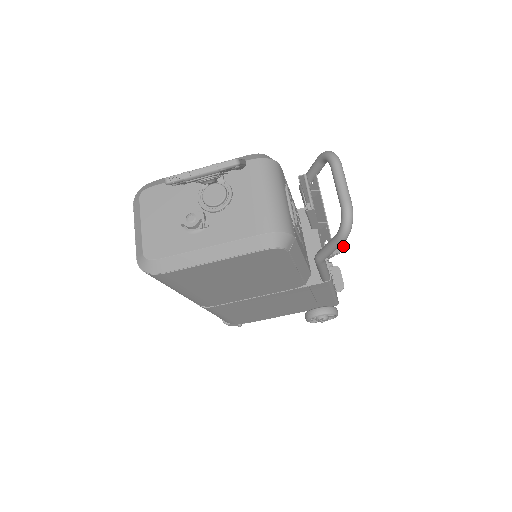
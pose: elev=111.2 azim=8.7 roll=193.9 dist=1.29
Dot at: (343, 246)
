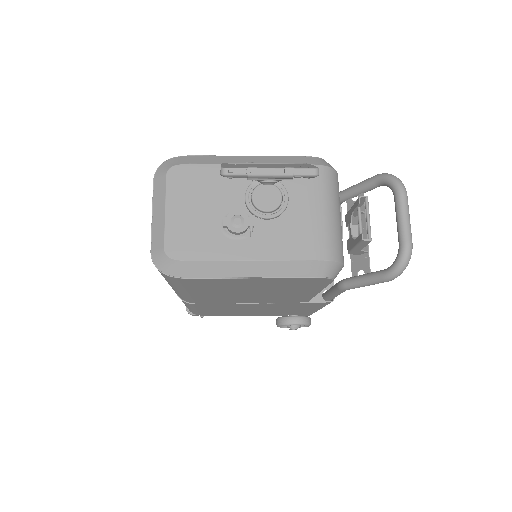
Dot at: occluded
